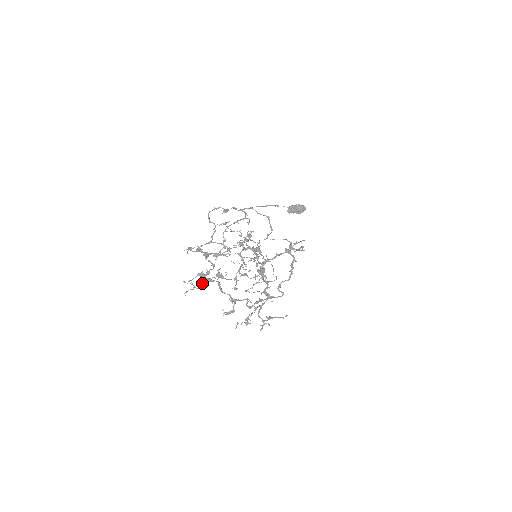
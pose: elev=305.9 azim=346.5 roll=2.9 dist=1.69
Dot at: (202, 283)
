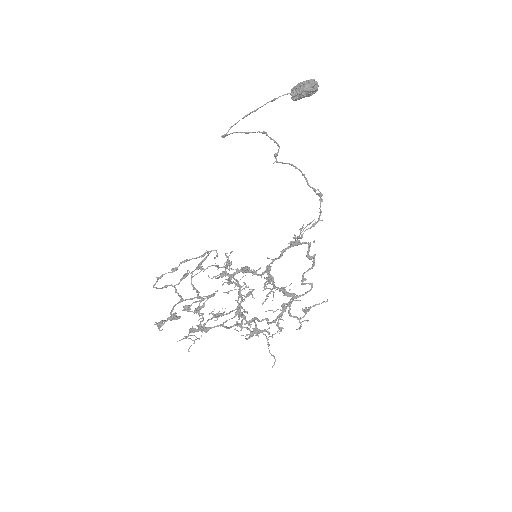
Dot at: (201, 330)
